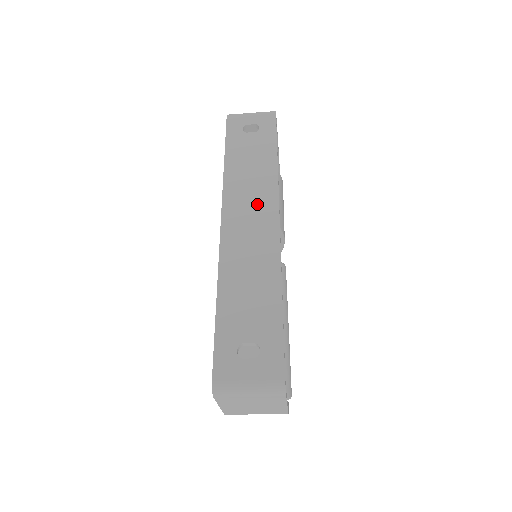
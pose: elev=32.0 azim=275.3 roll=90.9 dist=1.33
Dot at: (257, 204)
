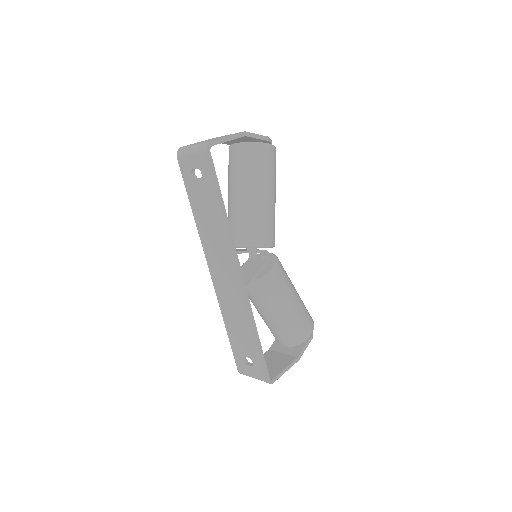
Dot at: (223, 260)
